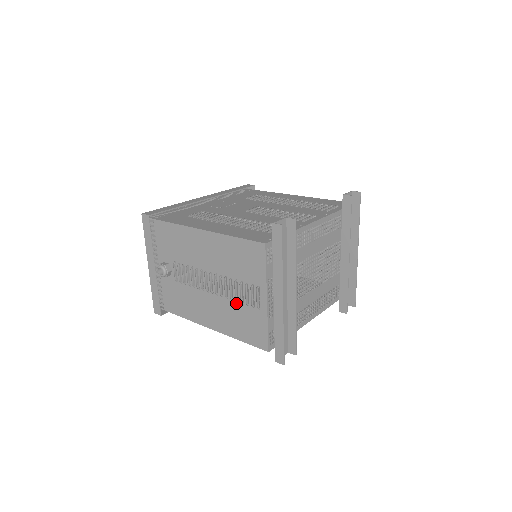
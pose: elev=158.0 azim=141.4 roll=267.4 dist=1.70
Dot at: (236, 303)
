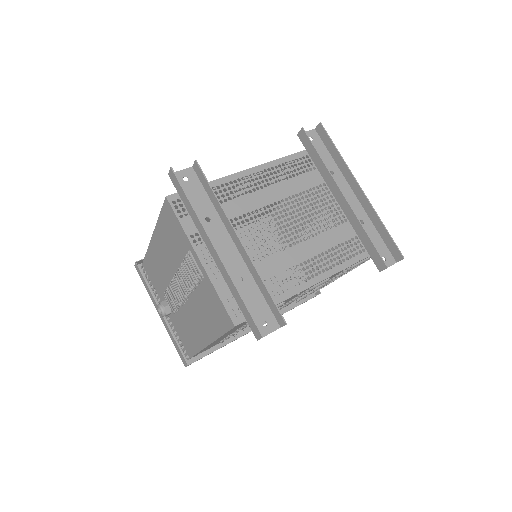
Dot at: (196, 291)
